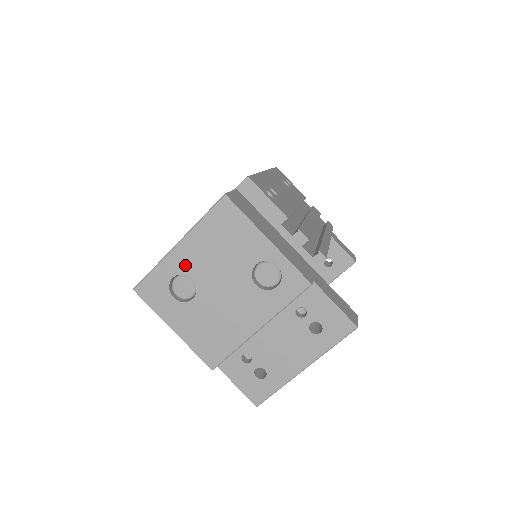
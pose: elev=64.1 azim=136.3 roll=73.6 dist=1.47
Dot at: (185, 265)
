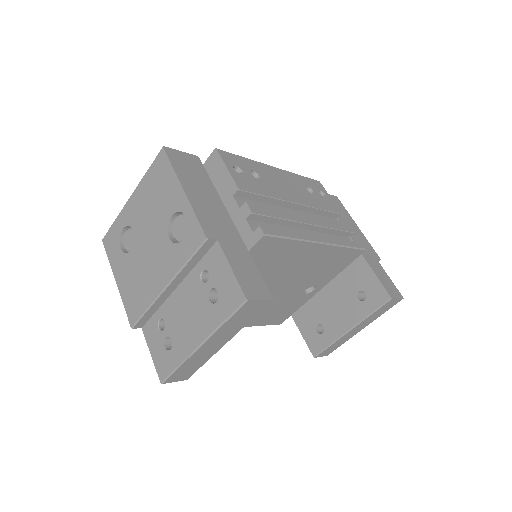
Dot at: (131, 216)
